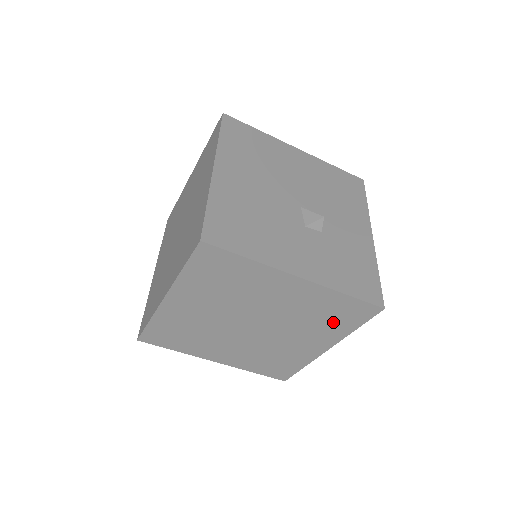
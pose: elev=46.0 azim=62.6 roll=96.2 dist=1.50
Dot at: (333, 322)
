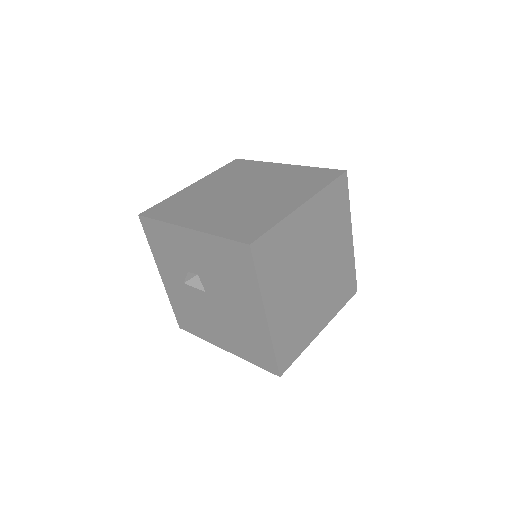
Dot at: (339, 293)
